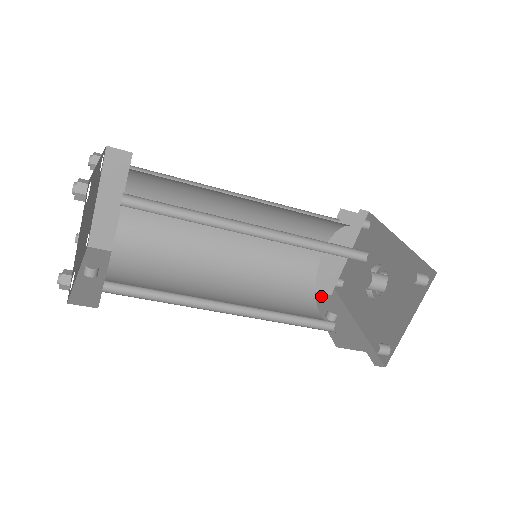
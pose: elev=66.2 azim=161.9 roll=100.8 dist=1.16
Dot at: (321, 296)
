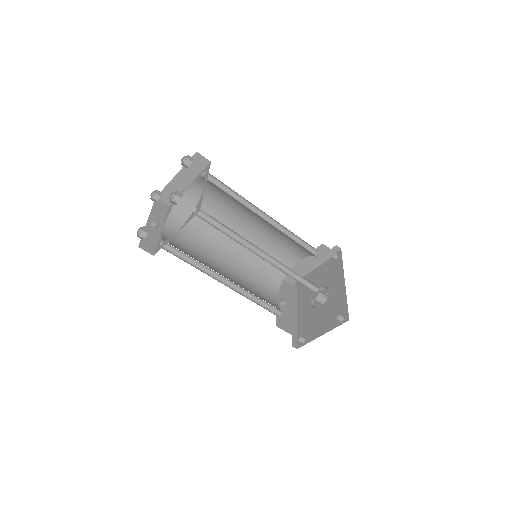
Dot at: (285, 283)
